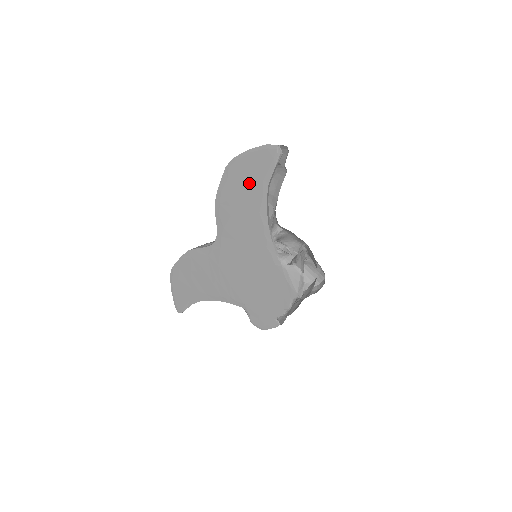
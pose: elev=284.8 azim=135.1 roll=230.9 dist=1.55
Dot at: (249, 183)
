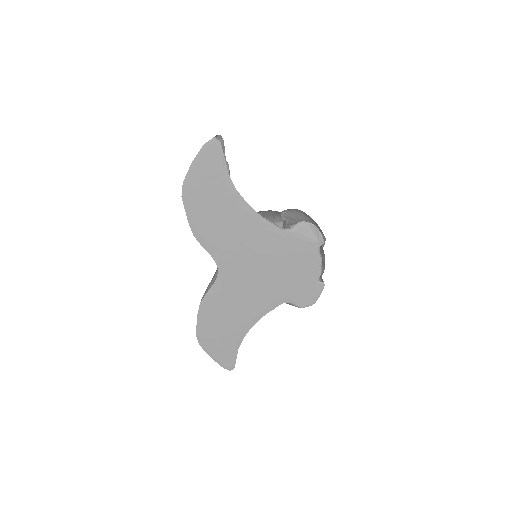
Dot at: (212, 190)
